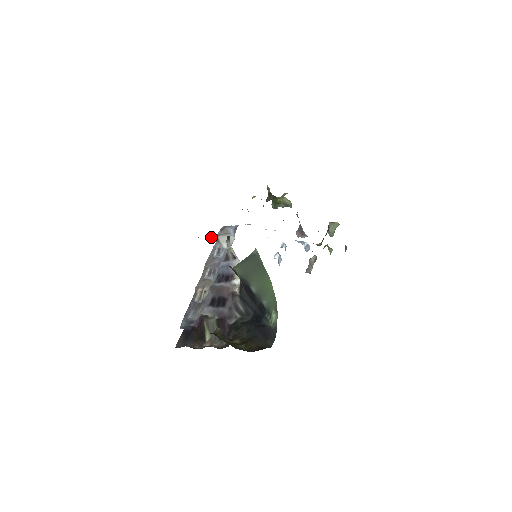
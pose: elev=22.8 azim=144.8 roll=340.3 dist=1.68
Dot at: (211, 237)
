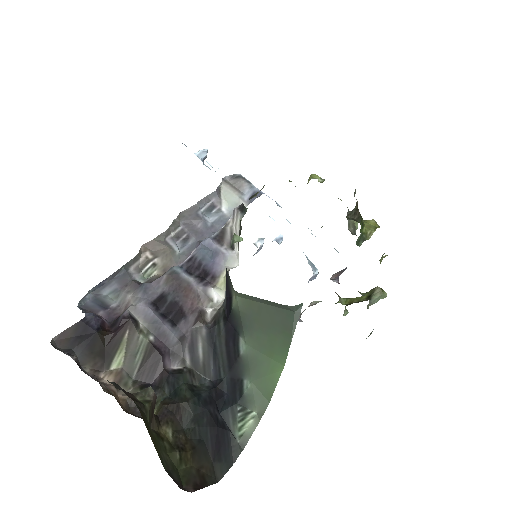
Dot at: (198, 154)
